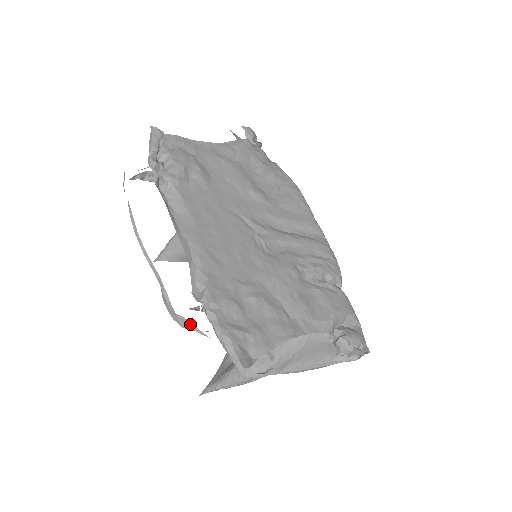
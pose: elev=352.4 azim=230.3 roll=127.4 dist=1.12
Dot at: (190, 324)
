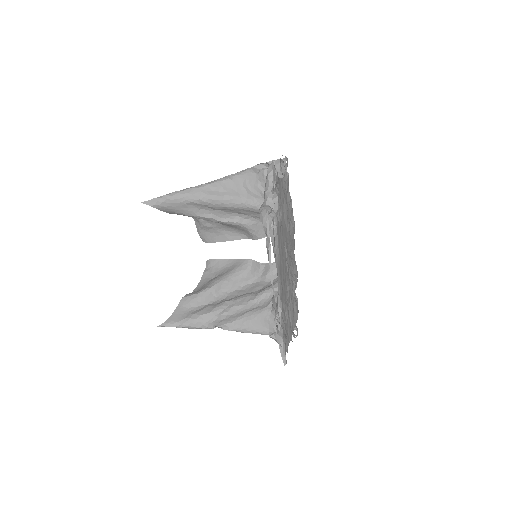
Dot at: (275, 336)
